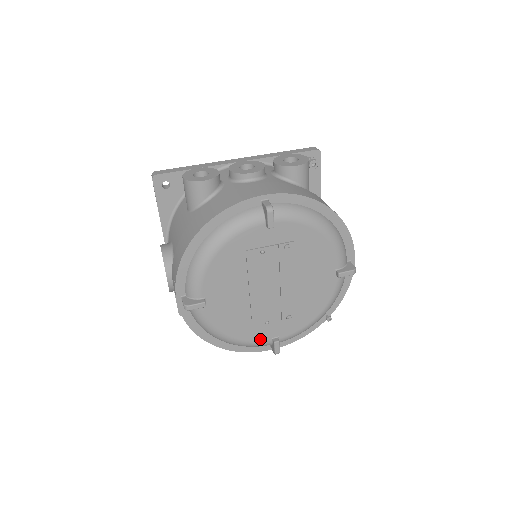
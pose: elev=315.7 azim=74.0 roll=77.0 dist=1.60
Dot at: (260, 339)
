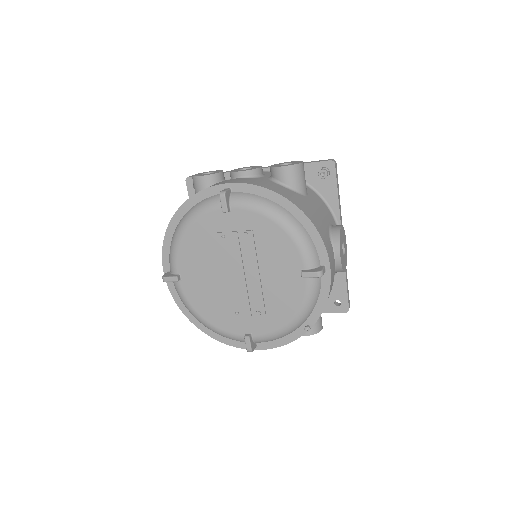
Dot at: (234, 331)
